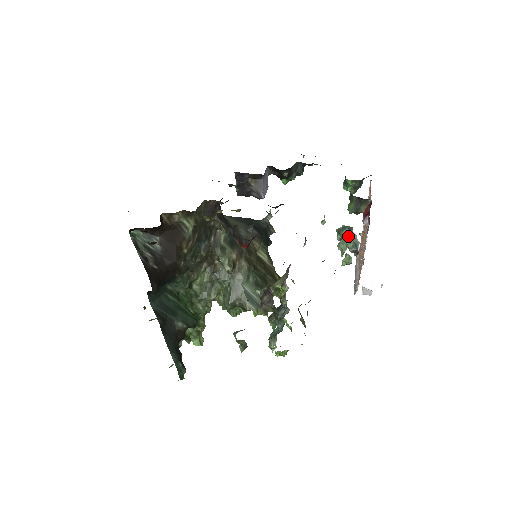
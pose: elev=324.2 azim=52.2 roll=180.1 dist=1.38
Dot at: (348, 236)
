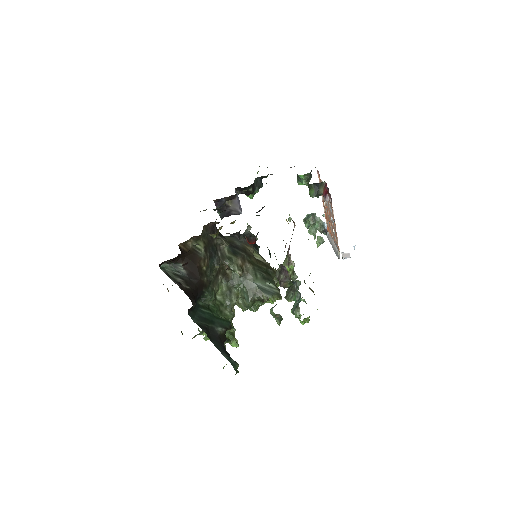
Dot at: (314, 221)
